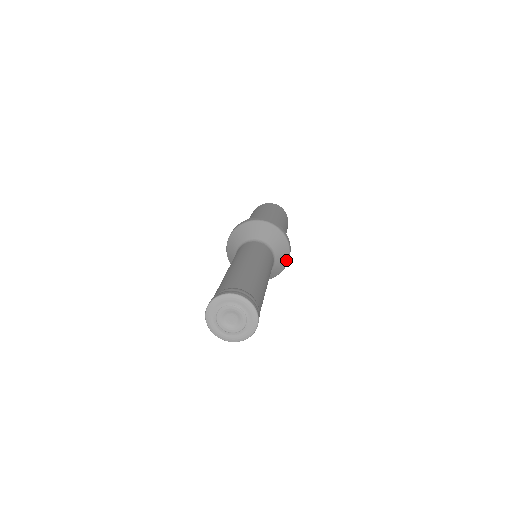
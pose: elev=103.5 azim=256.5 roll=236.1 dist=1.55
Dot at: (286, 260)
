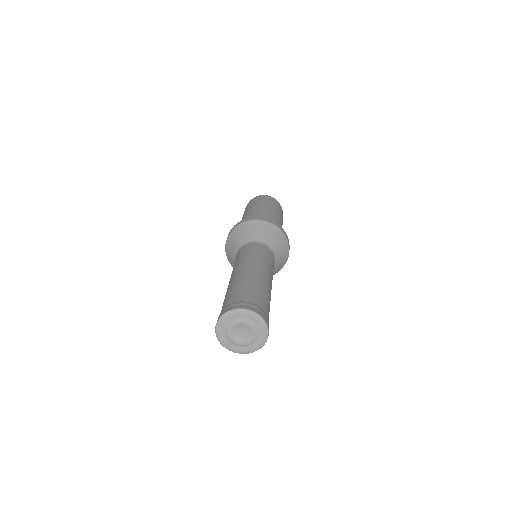
Dot at: (286, 255)
